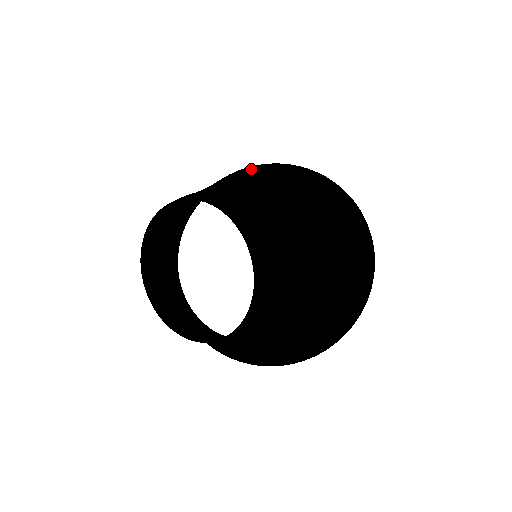
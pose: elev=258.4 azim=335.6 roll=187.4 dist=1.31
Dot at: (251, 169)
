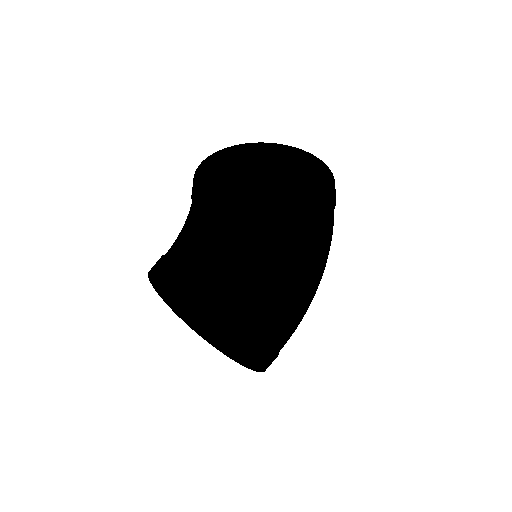
Dot at: (183, 290)
